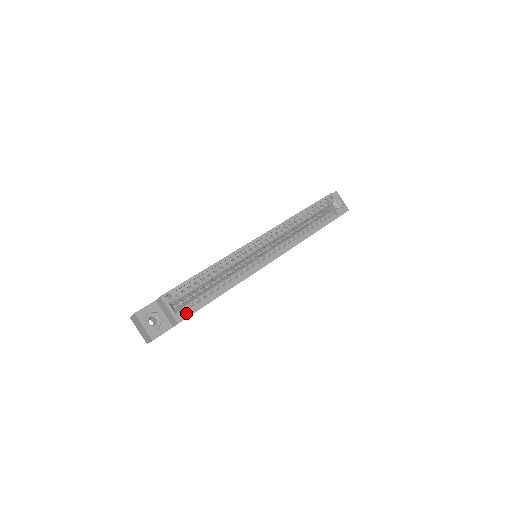
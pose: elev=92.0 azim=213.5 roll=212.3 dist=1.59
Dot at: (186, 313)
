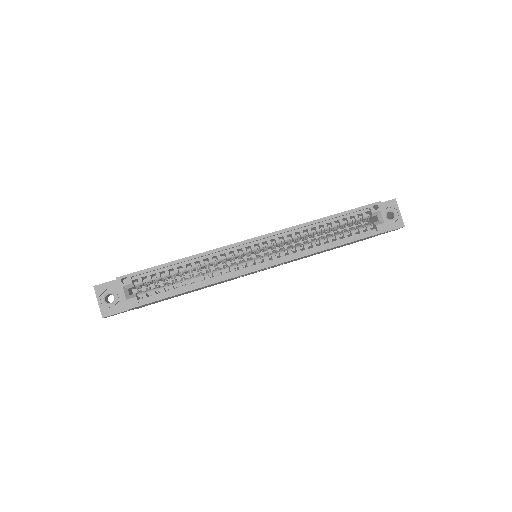
Dot at: (140, 301)
